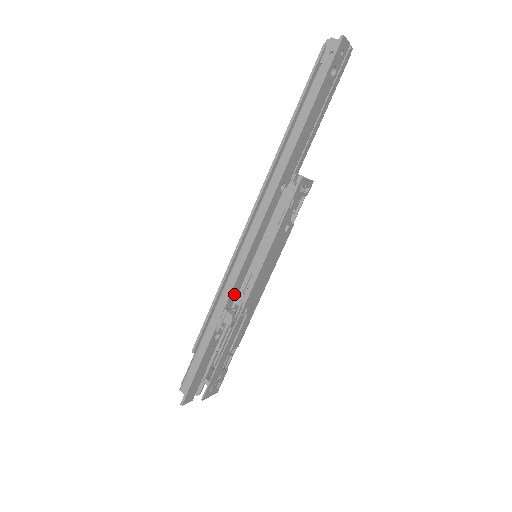
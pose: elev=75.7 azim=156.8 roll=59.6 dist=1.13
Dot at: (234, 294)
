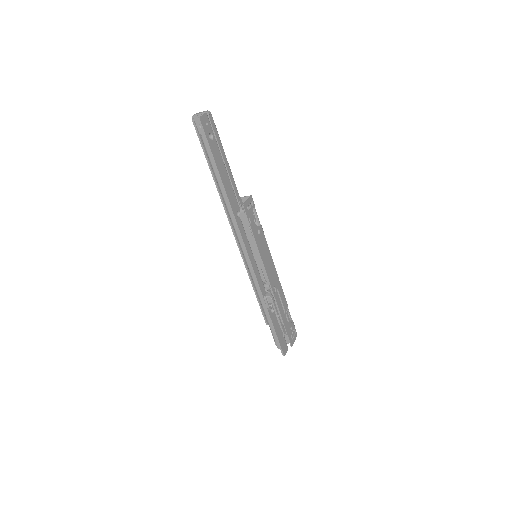
Dot at: (262, 285)
